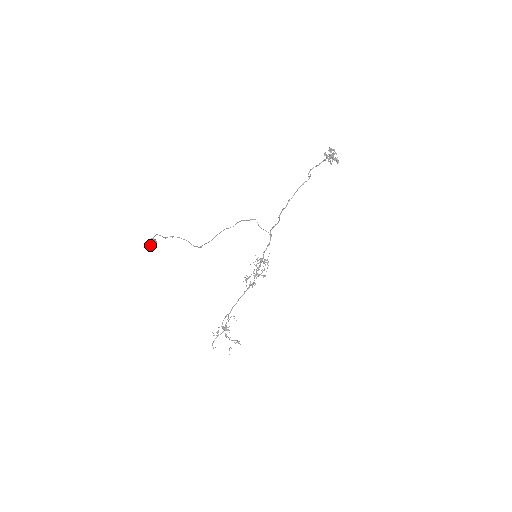
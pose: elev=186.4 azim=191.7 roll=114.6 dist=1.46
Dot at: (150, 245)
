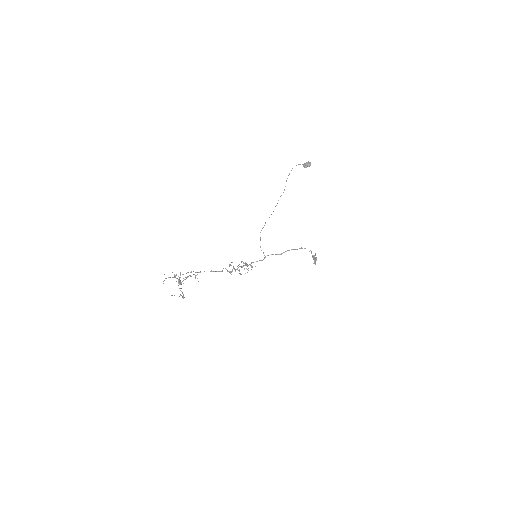
Dot at: (306, 163)
